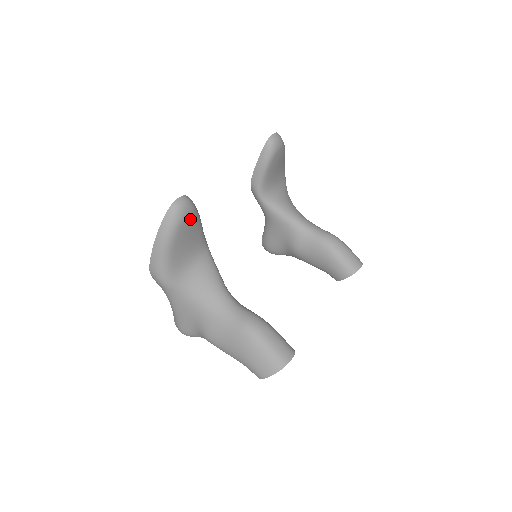
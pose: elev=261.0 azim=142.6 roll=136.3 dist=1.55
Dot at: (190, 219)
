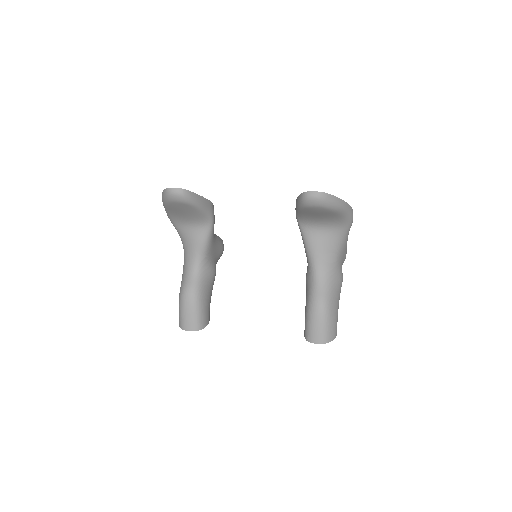
Dot at: (180, 204)
